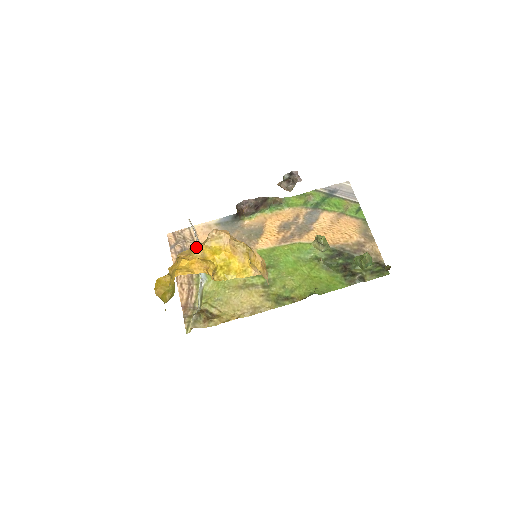
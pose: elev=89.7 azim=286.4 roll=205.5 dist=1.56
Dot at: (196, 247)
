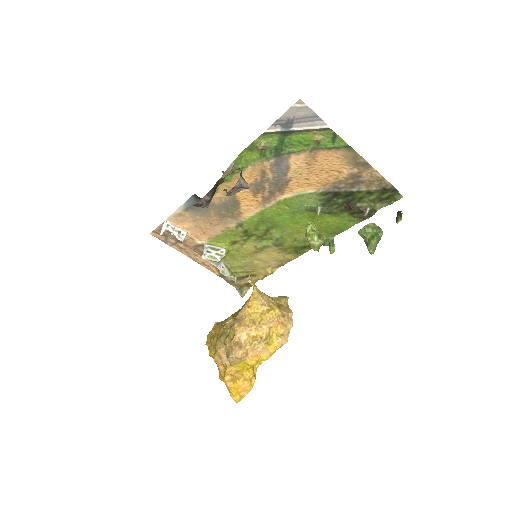
Dot at: occluded
